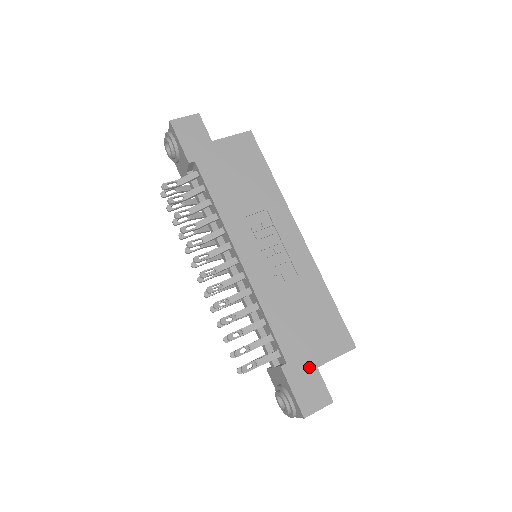
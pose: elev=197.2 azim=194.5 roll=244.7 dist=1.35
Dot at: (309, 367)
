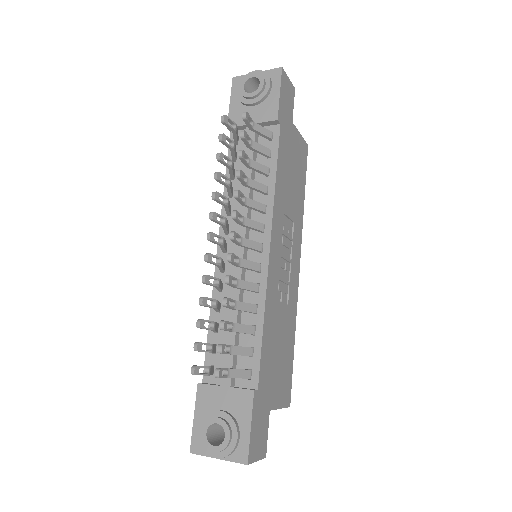
Dot at: (266, 406)
